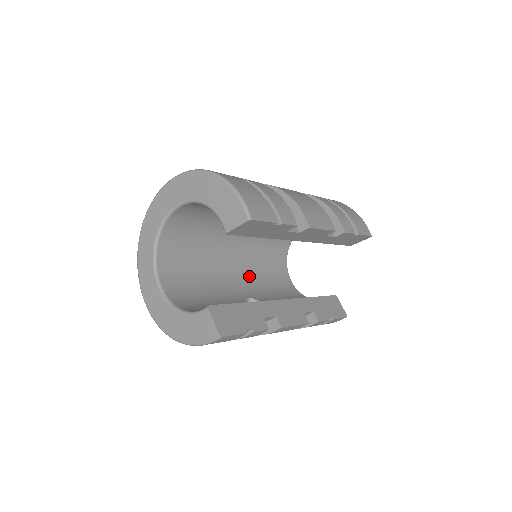
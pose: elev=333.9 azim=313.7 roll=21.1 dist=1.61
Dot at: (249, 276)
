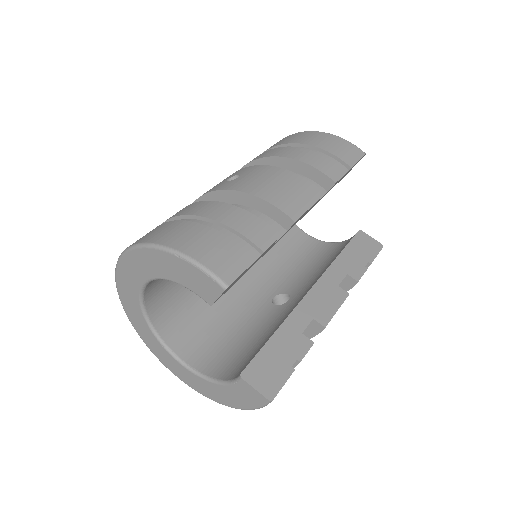
Dot at: (261, 267)
